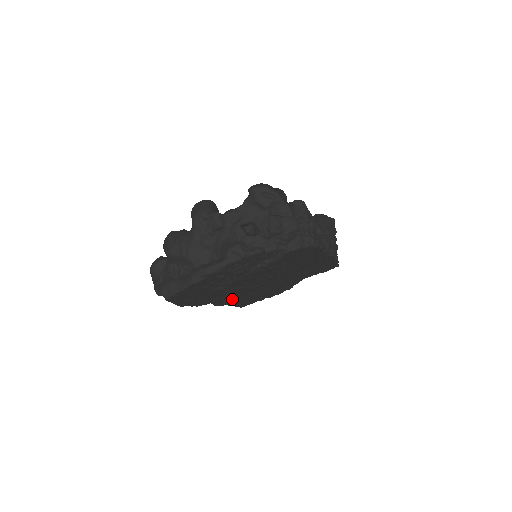
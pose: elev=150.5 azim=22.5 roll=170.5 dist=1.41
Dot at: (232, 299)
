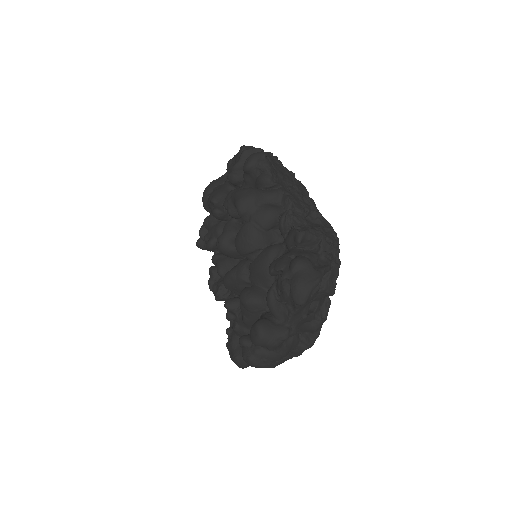
Dot at: occluded
